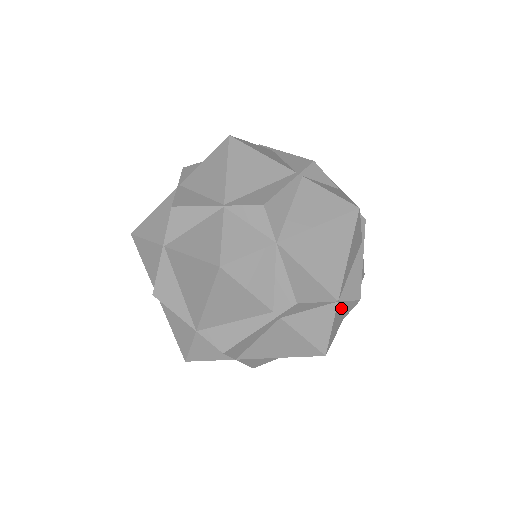
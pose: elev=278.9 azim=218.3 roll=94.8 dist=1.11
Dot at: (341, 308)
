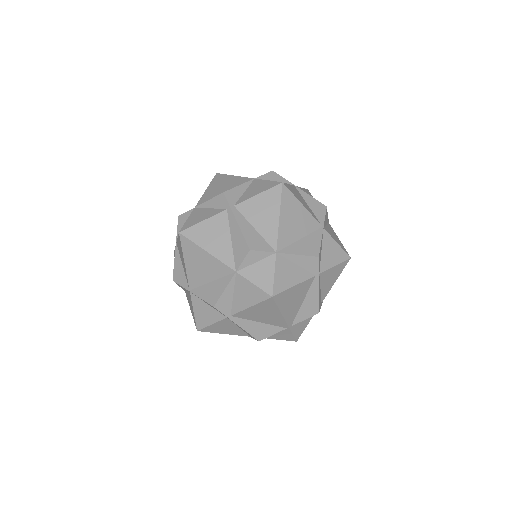
Dot at: occluded
